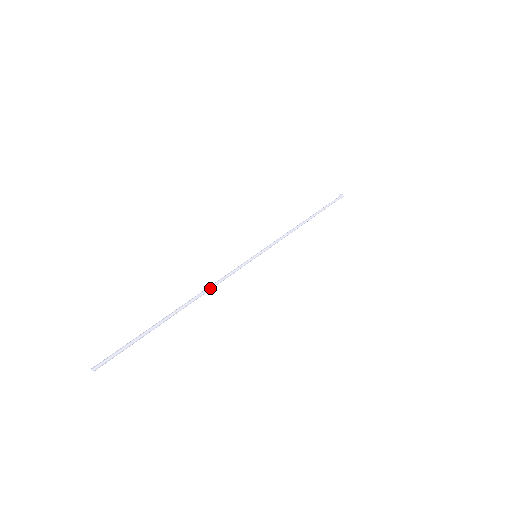
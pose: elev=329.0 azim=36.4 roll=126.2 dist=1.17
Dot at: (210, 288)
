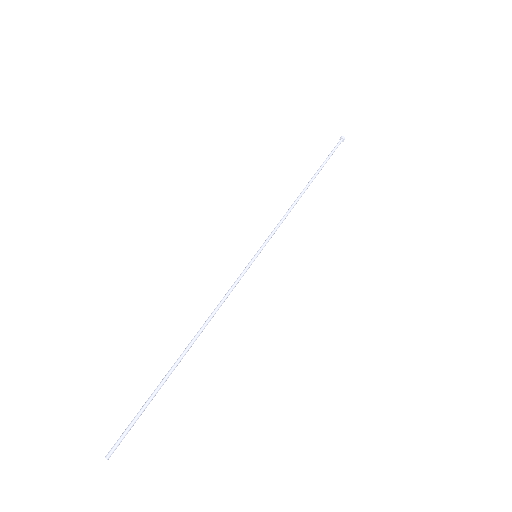
Dot at: (211, 316)
